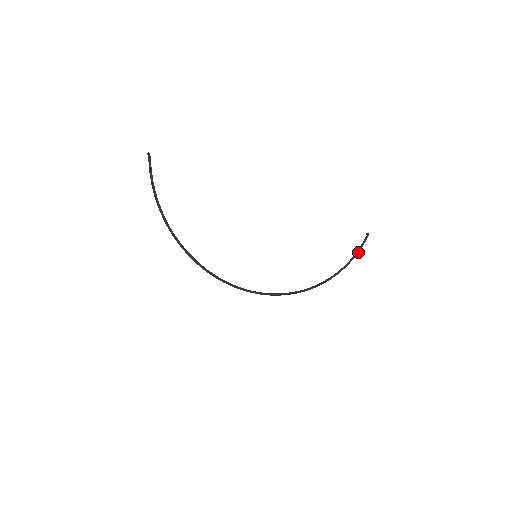
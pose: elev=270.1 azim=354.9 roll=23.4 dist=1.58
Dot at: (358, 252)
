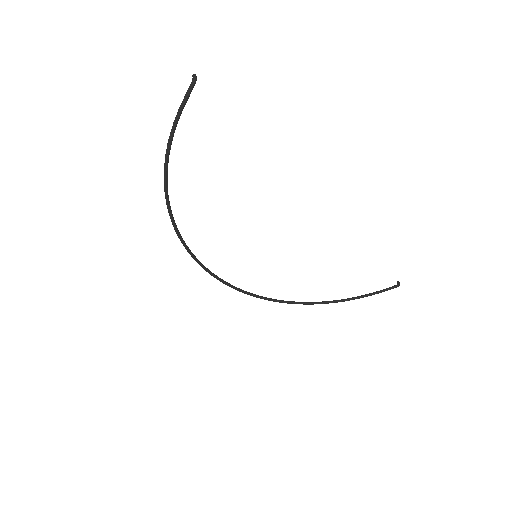
Dot at: (371, 295)
